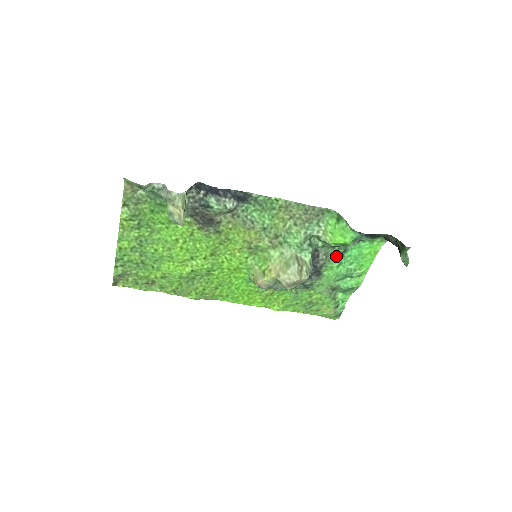
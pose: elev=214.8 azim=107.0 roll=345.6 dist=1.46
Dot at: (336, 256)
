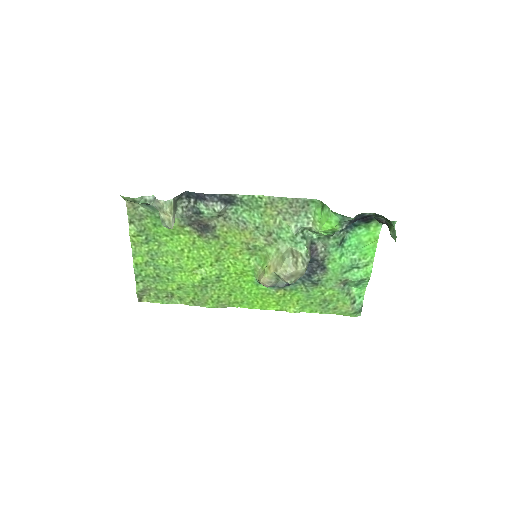
Dot at: (335, 247)
